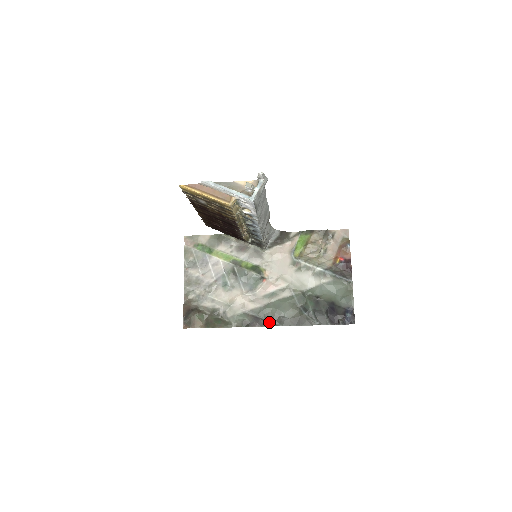
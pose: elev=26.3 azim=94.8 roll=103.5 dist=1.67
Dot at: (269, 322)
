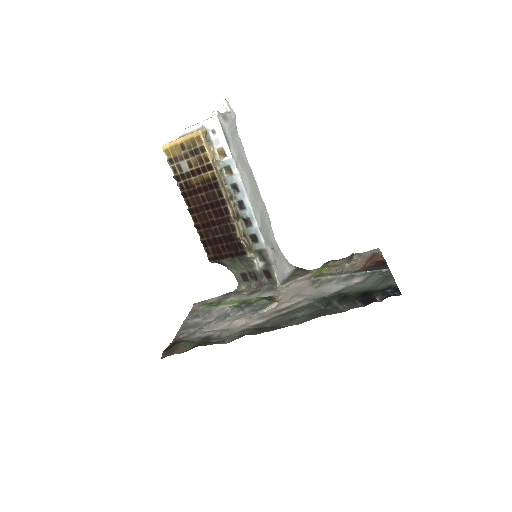
Dot at: (276, 327)
